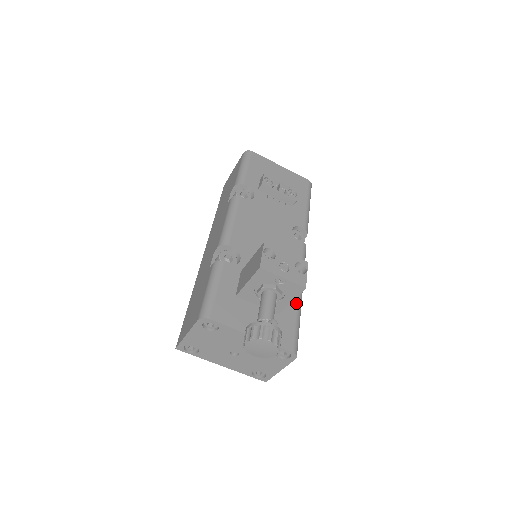
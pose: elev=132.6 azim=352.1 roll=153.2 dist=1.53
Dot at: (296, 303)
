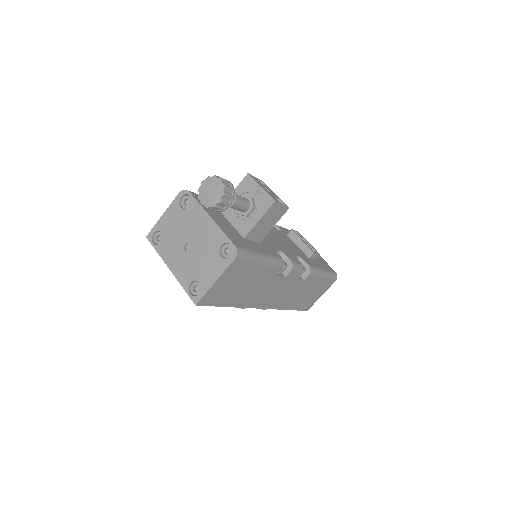
Dot at: (264, 253)
